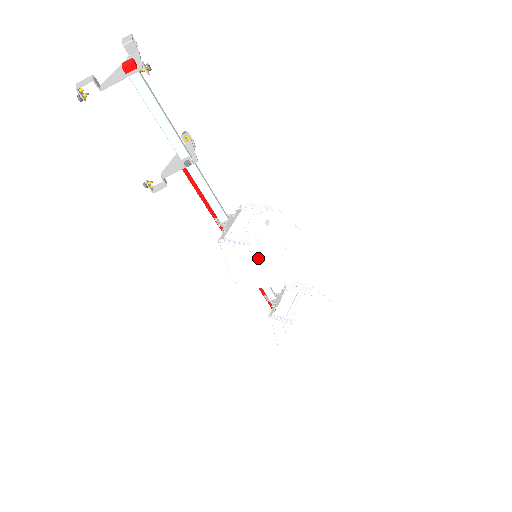
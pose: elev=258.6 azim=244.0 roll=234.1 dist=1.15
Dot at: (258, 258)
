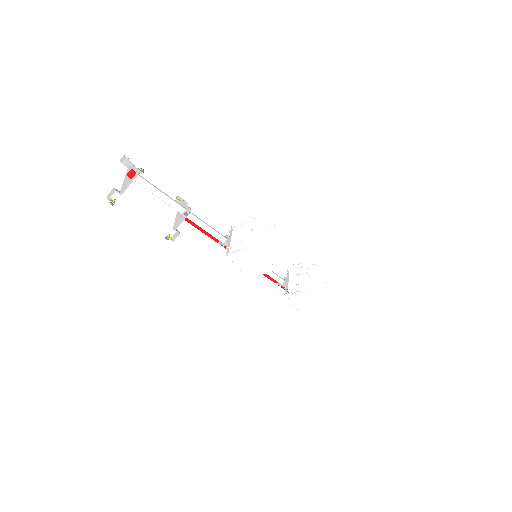
Dot at: (255, 254)
